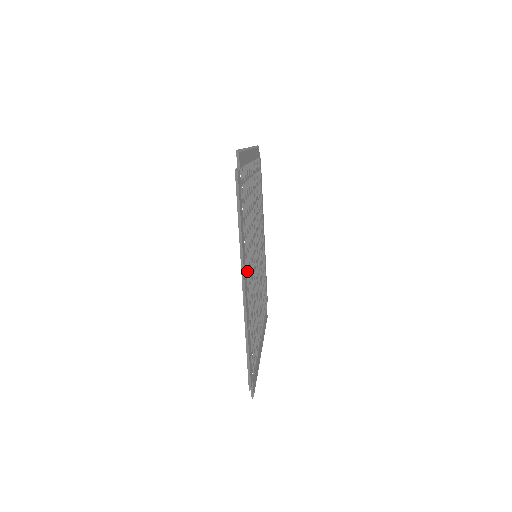
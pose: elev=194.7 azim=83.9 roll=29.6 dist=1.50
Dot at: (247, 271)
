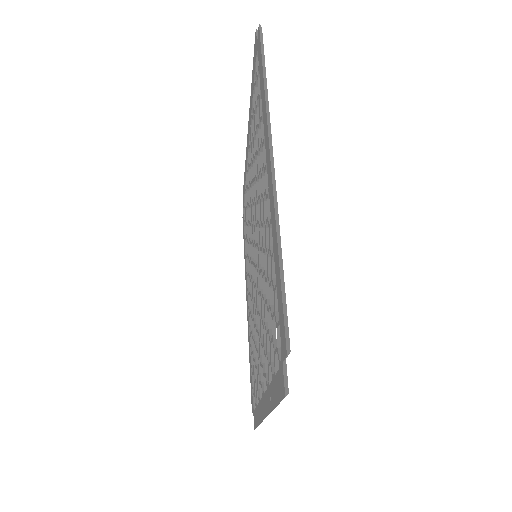
Dot at: (263, 366)
